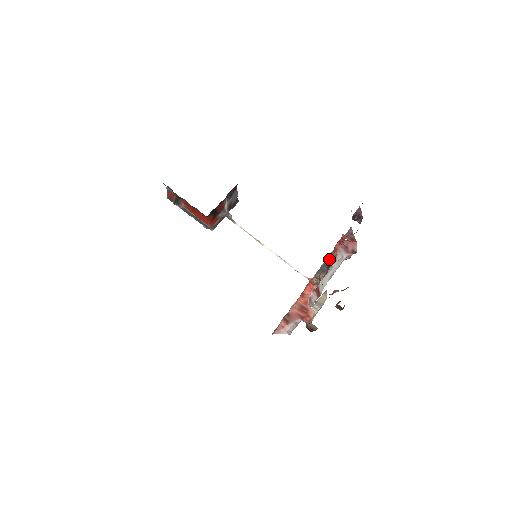
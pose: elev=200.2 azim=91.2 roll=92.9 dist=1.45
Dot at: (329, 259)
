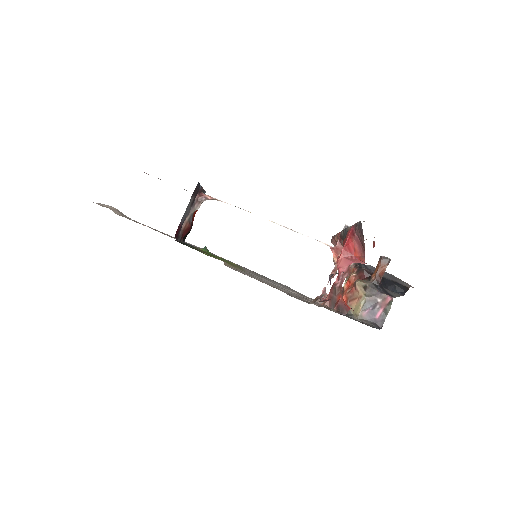
Dot at: occluded
